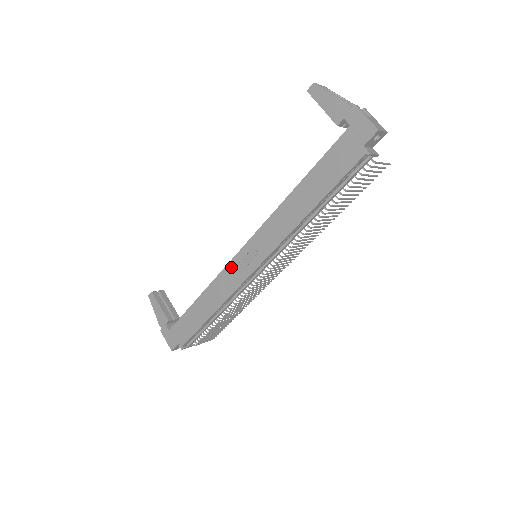
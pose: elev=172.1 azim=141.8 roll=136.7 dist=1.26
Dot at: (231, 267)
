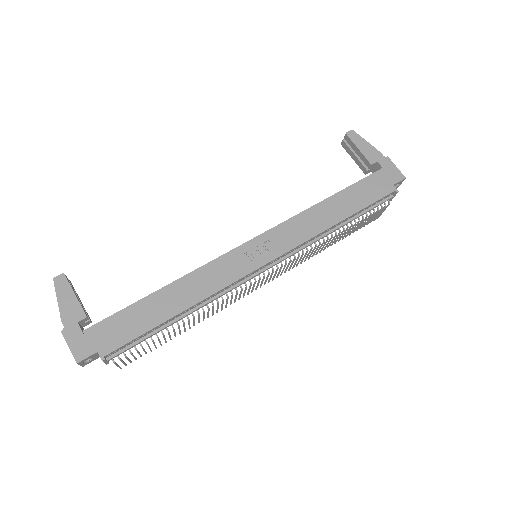
Dot at: (229, 258)
